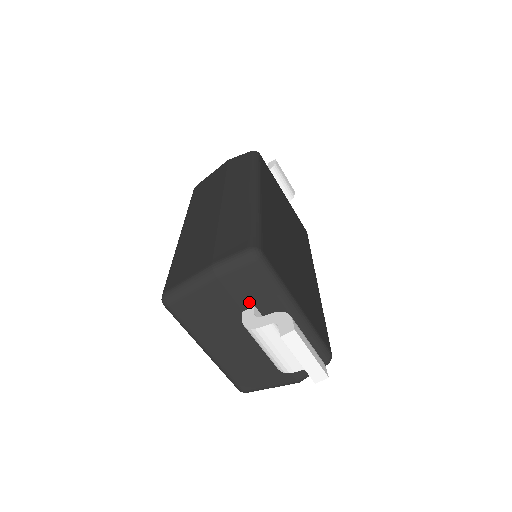
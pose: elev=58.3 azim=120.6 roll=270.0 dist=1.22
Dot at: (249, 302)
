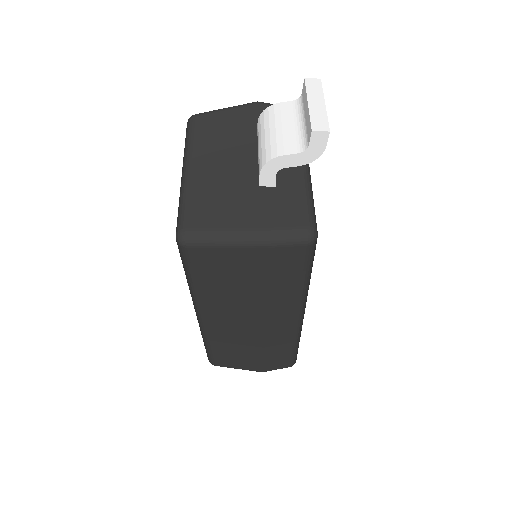
Dot at: occluded
